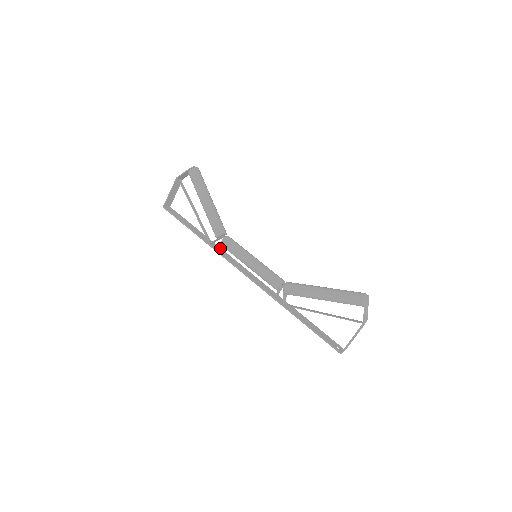
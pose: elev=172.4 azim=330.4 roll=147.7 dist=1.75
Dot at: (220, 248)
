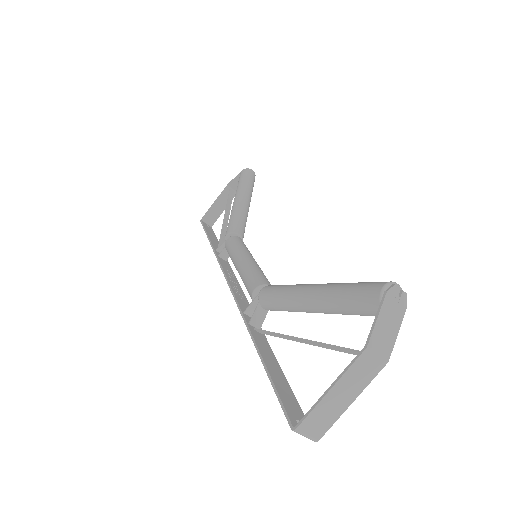
Dot at: (226, 258)
